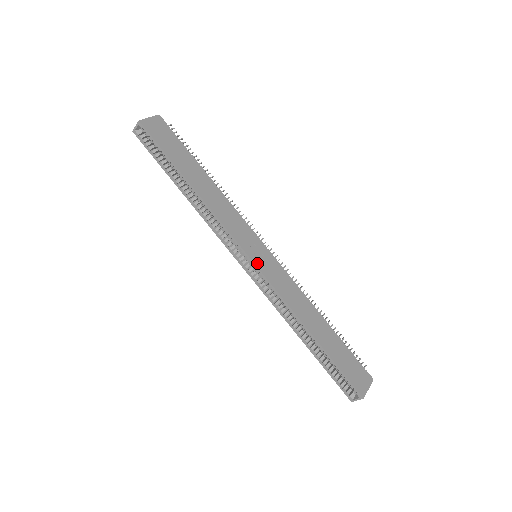
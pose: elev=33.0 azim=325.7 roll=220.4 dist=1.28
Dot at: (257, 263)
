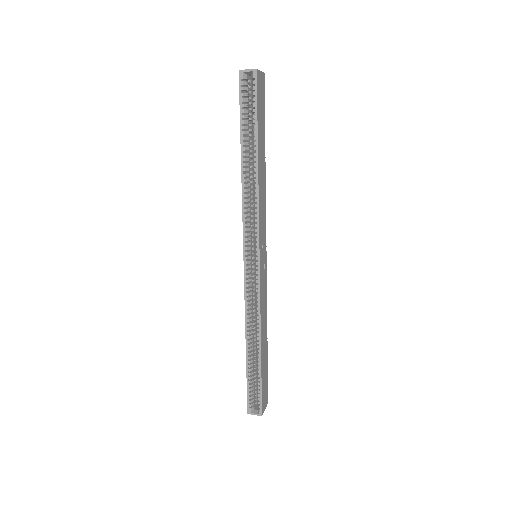
Dot at: (261, 266)
